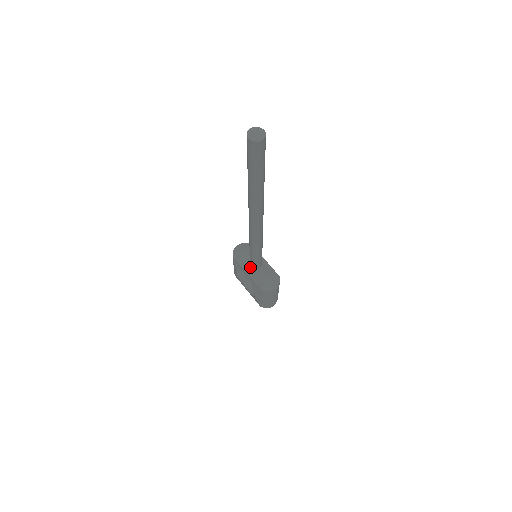
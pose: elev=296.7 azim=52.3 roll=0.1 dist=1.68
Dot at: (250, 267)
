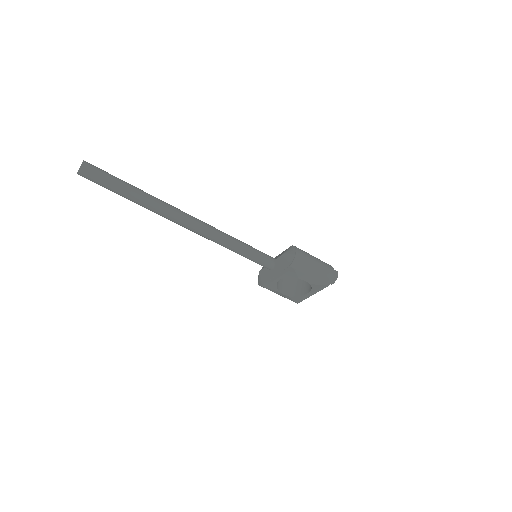
Dot at: (271, 271)
